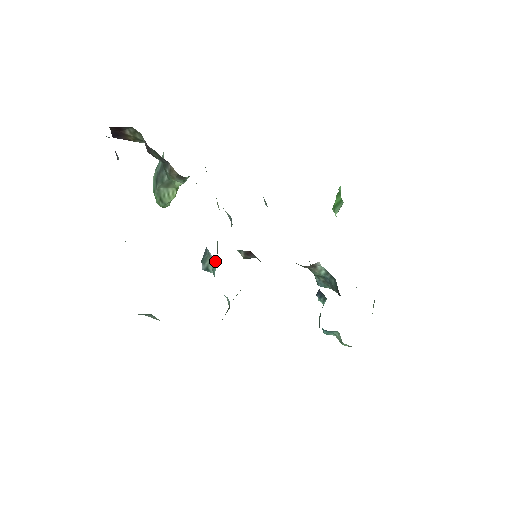
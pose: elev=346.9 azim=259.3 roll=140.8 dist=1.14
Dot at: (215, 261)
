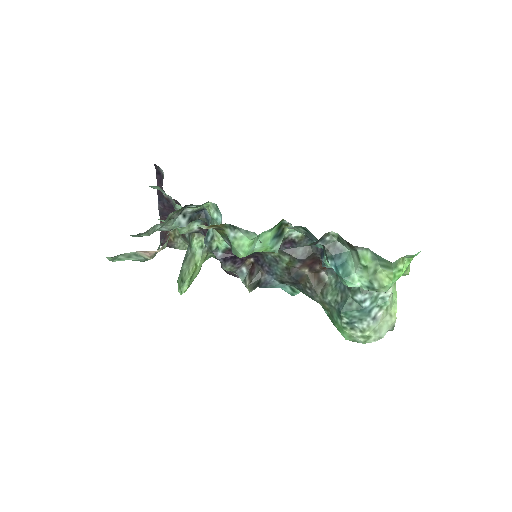
Dot at: occluded
